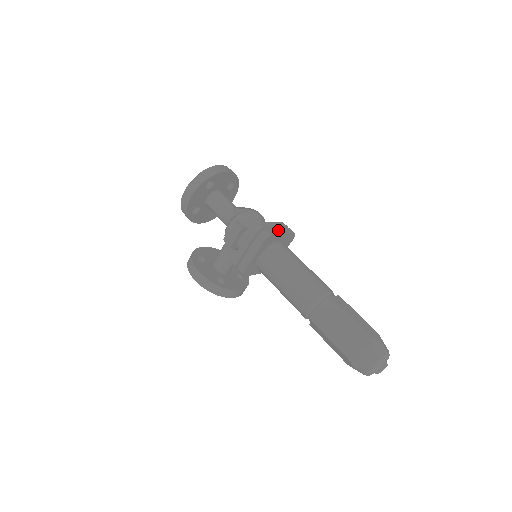
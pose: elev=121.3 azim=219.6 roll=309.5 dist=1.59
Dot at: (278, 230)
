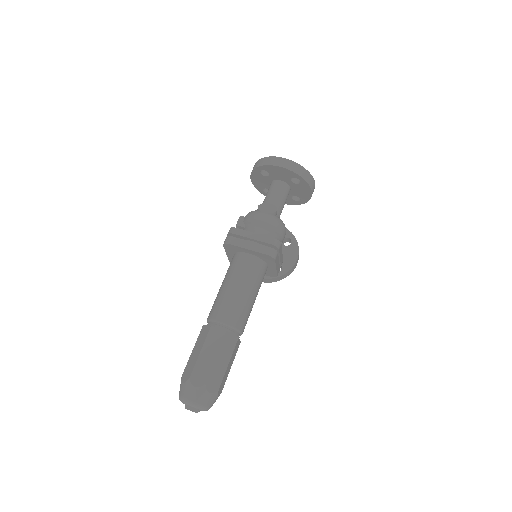
Dot at: (248, 243)
